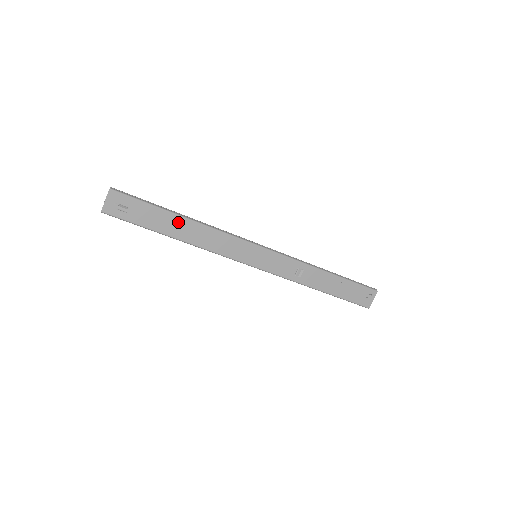
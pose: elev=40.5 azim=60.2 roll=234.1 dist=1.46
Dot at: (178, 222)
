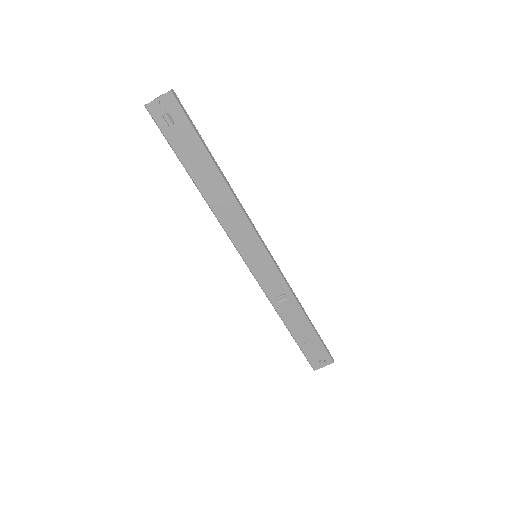
Dot at: (211, 172)
